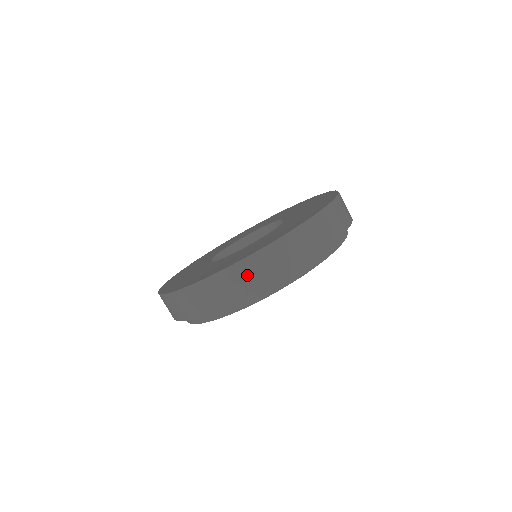
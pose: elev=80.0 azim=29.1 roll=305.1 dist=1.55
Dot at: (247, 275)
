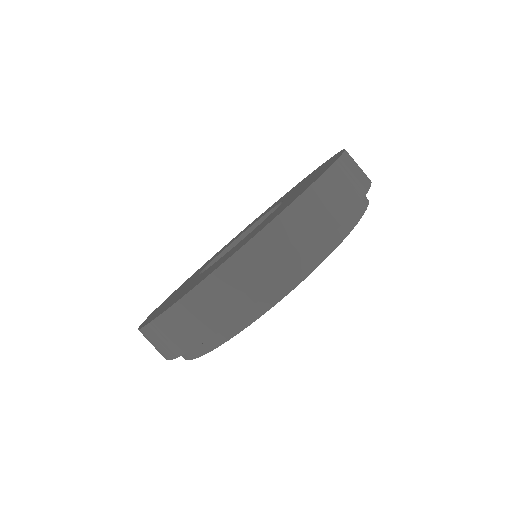
Dot at: (280, 244)
